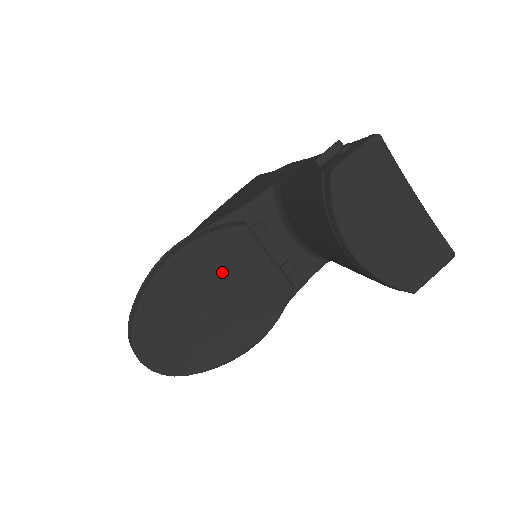
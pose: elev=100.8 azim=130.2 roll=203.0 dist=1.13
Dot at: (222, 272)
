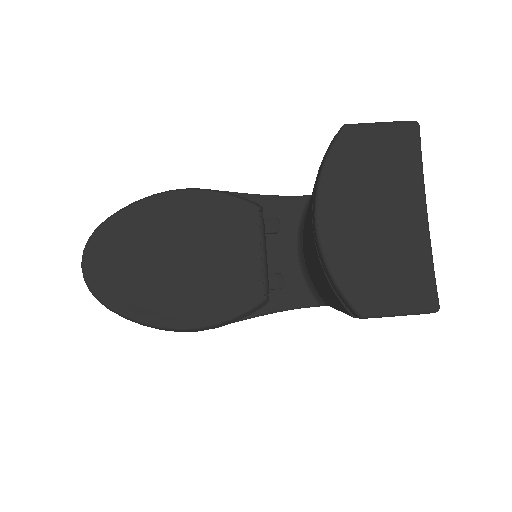
Dot at: (209, 235)
